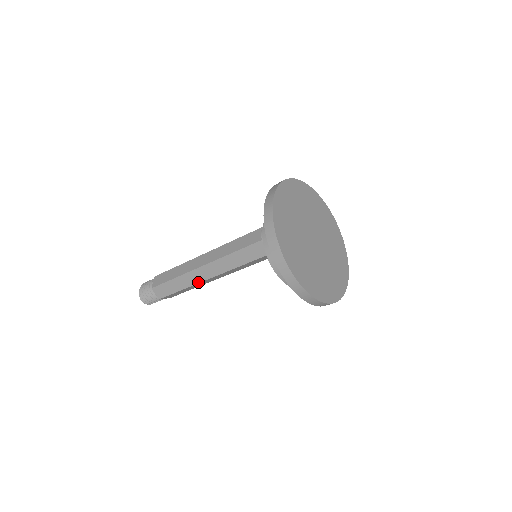
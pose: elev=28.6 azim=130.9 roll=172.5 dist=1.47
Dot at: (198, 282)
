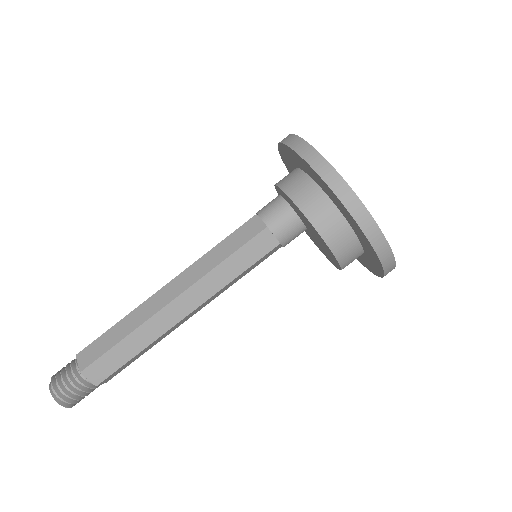
Dot at: (168, 328)
